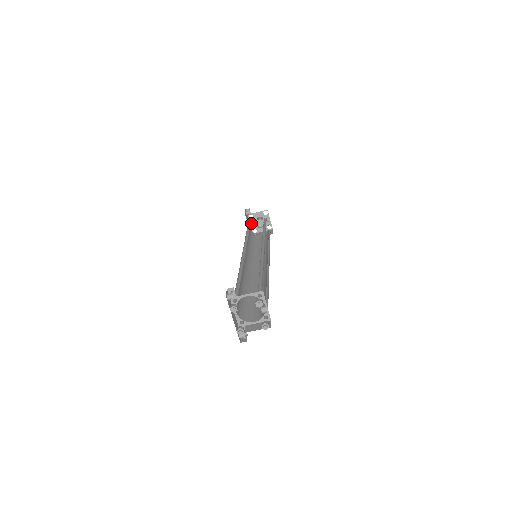
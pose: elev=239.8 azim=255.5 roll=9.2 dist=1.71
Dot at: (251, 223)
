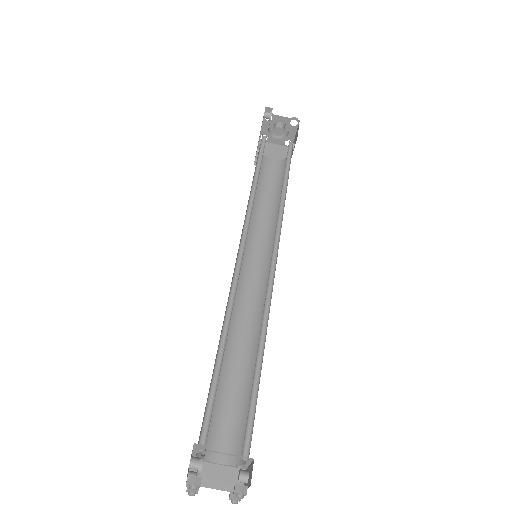
Dot at: (264, 126)
